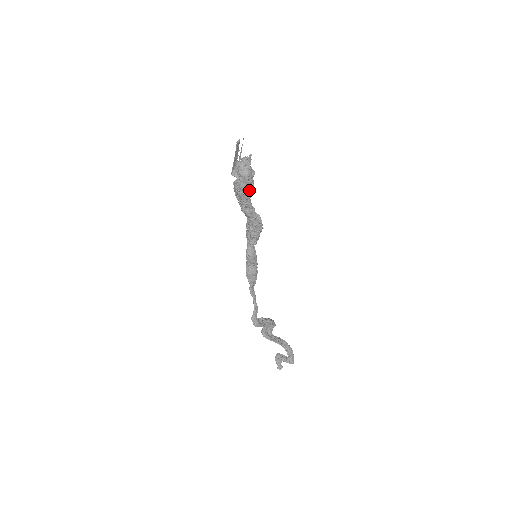
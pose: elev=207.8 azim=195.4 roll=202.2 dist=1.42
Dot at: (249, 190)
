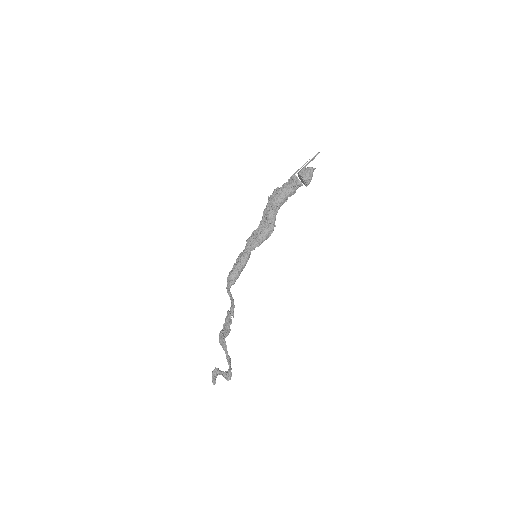
Dot at: occluded
